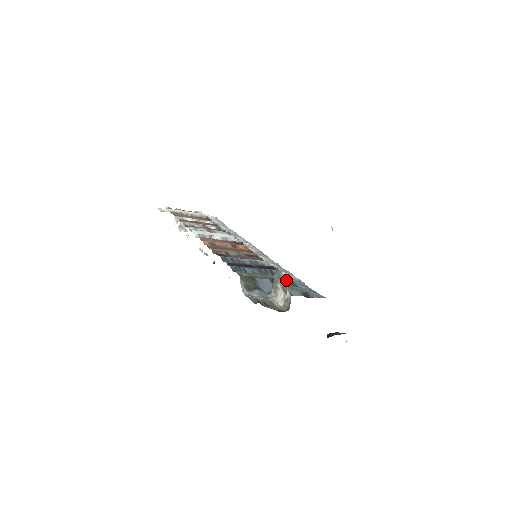
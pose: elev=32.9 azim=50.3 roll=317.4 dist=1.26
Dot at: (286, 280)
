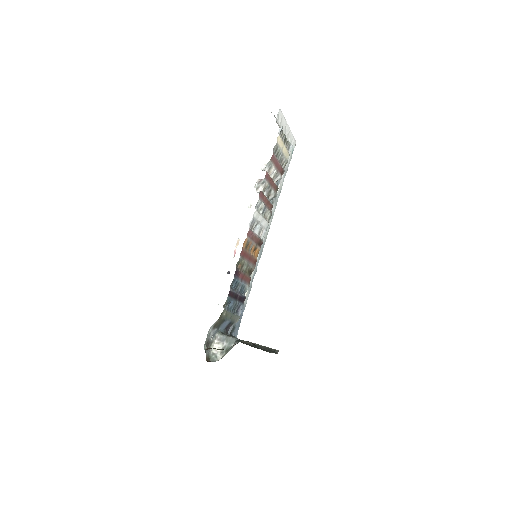
Dot at: occluded
